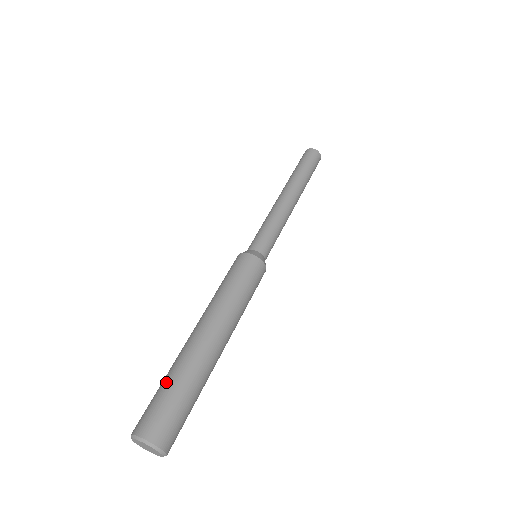
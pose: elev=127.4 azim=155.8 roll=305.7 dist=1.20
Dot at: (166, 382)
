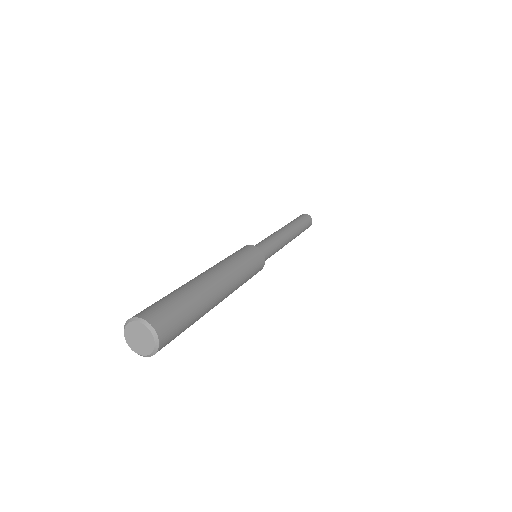
Dot at: (181, 296)
